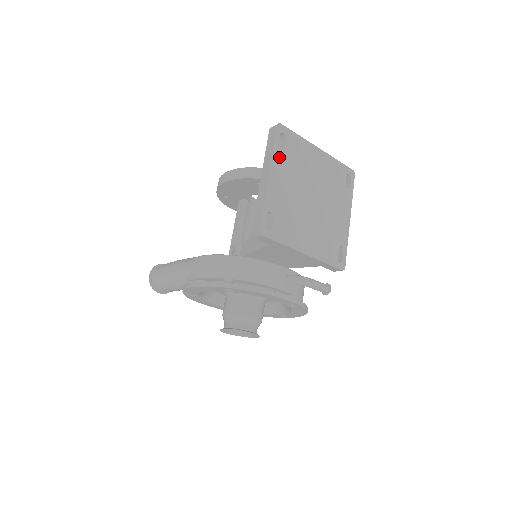
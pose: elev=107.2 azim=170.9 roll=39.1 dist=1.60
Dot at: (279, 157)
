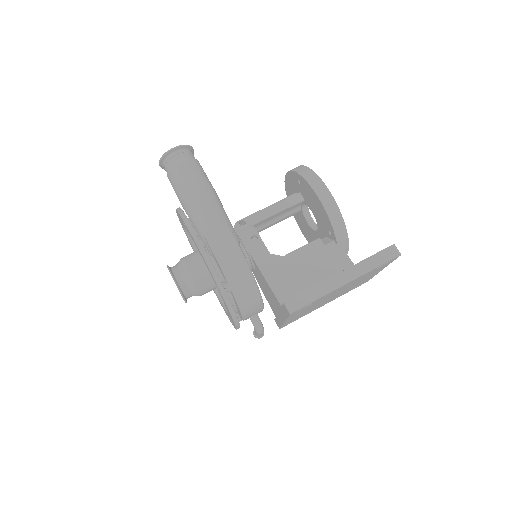
Dot at: (368, 273)
